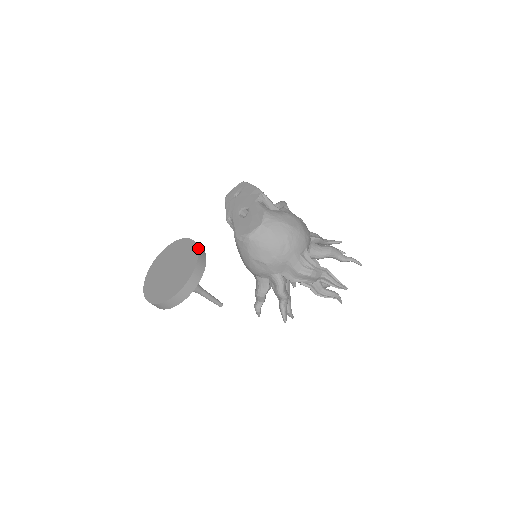
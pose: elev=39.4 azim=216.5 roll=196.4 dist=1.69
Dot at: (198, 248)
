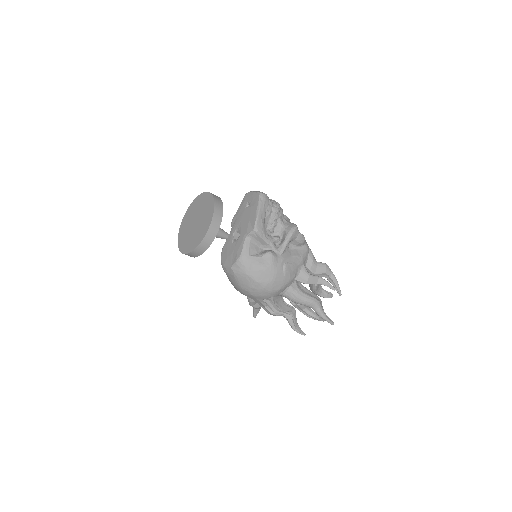
Dot at: (209, 227)
